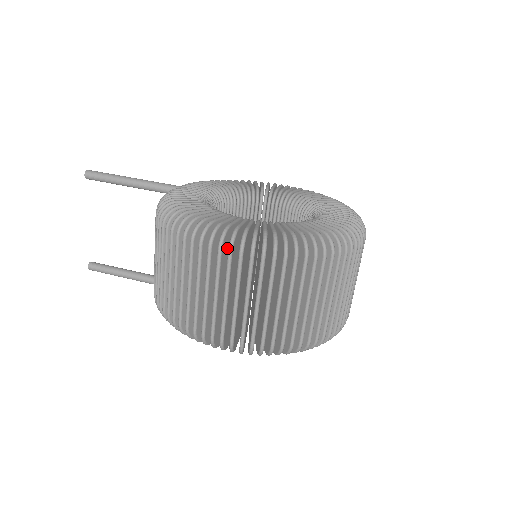
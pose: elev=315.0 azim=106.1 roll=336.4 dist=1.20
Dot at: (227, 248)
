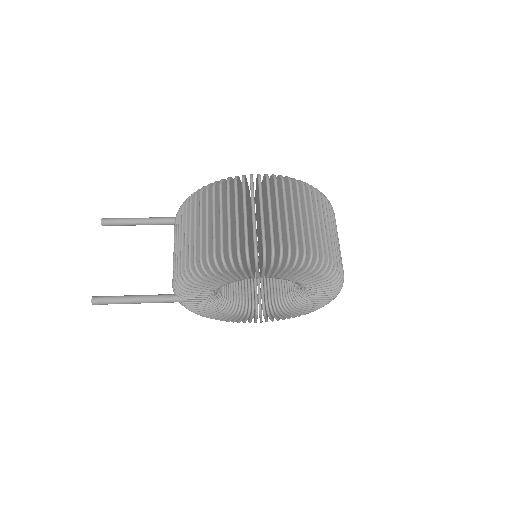
Dot at: occluded
